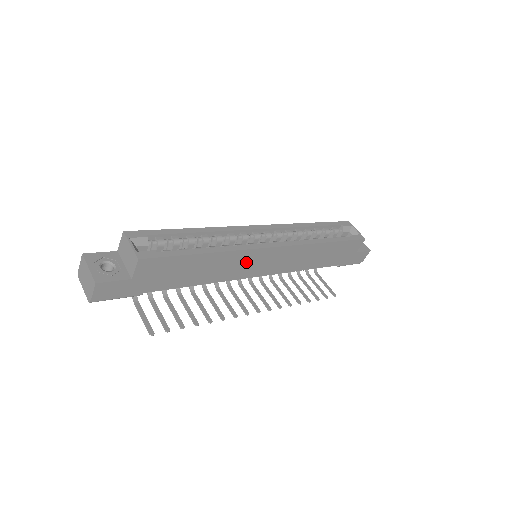
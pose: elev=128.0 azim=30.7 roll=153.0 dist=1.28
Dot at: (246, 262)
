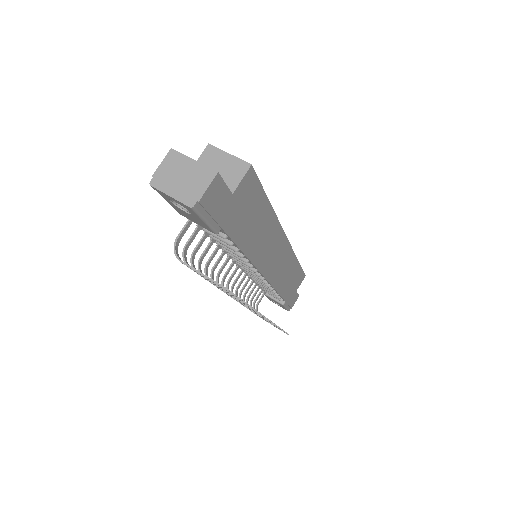
Dot at: (271, 245)
